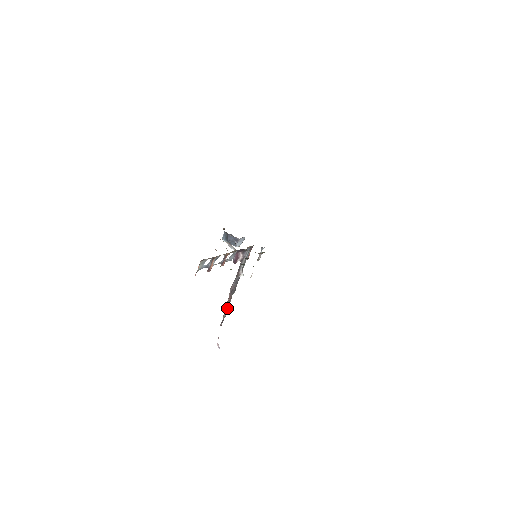
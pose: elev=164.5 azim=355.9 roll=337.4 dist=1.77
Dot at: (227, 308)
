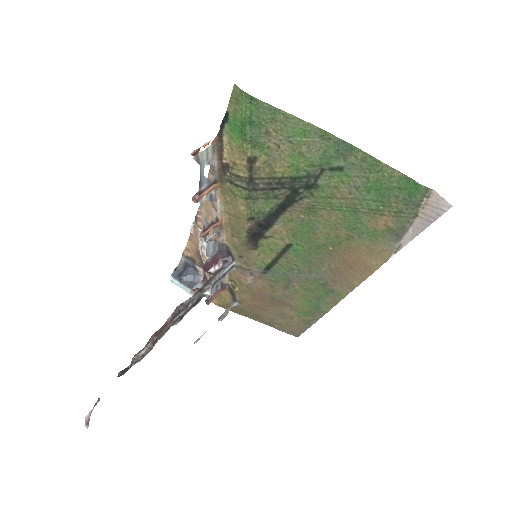
Dot at: (152, 341)
